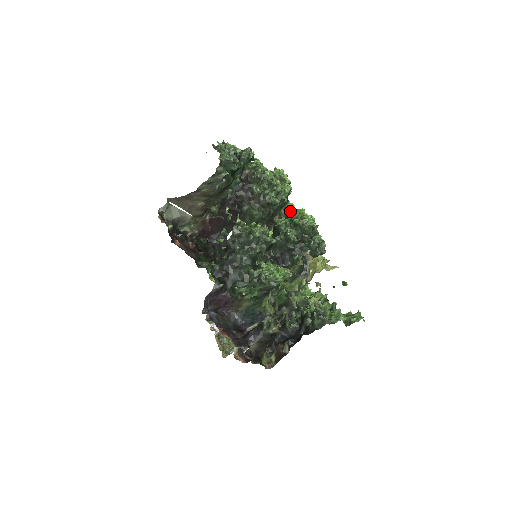
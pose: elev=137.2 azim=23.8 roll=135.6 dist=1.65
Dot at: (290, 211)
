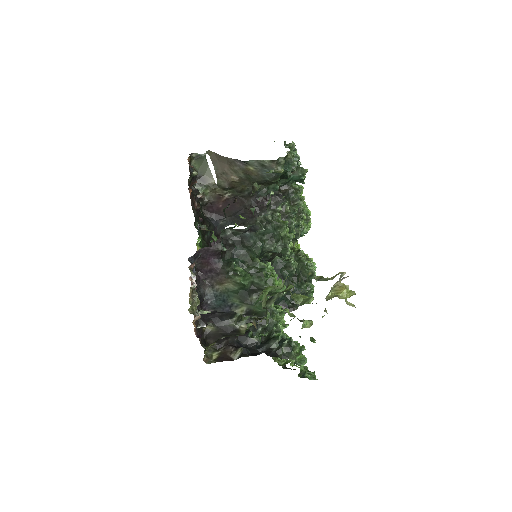
Dot at: occluded
